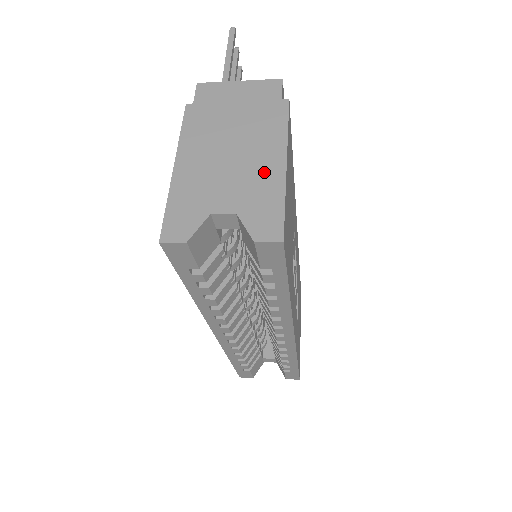
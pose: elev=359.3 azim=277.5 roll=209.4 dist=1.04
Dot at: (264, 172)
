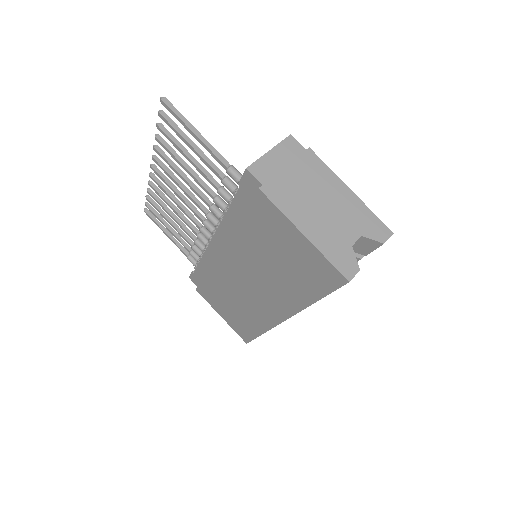
Dot at: (348, 203)
